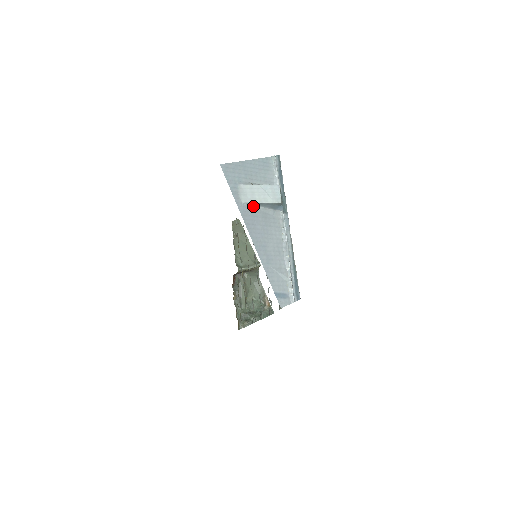
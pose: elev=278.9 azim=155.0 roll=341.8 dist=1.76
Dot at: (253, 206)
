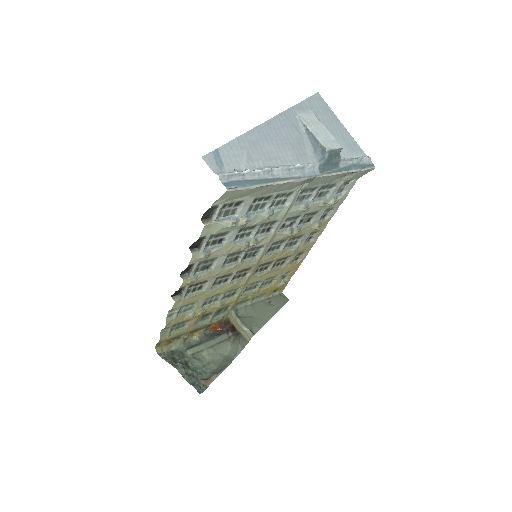
Dot at: (301, 127)
